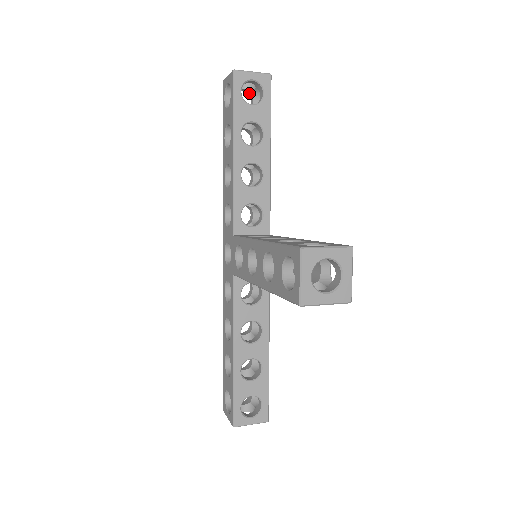
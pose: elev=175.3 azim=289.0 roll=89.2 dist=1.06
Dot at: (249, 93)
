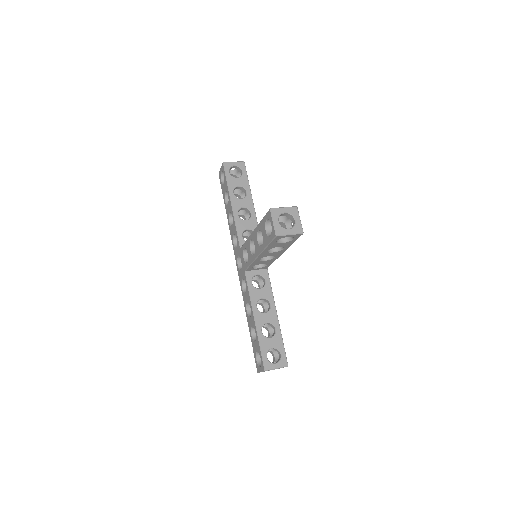
Dot at: (235, 176)
